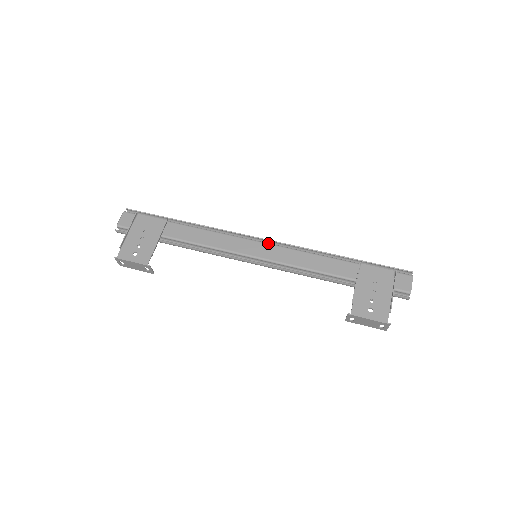
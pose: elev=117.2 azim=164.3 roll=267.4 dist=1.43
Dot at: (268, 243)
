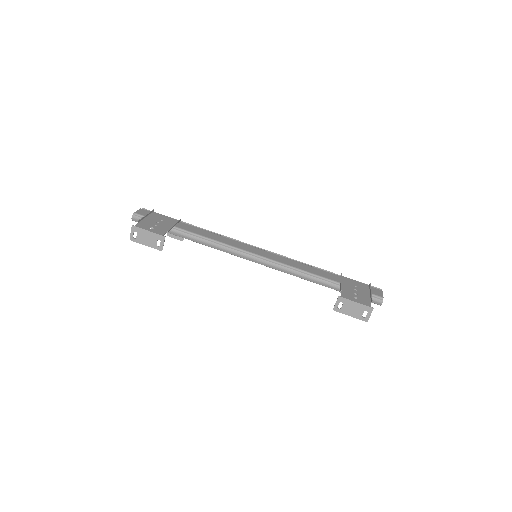
Dot at: (266, 251)
